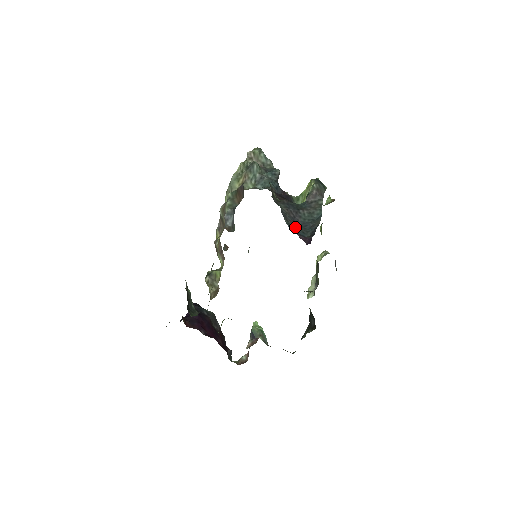
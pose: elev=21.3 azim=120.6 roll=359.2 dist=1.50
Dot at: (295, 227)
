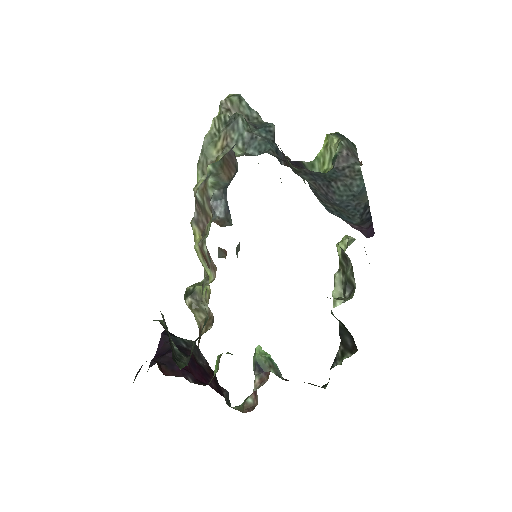
Dot at: (336, 210)
